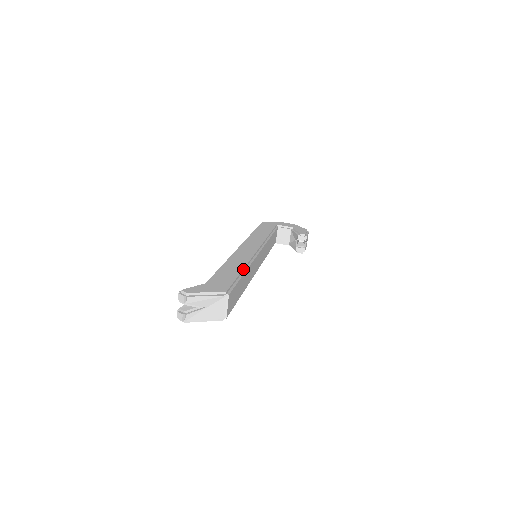
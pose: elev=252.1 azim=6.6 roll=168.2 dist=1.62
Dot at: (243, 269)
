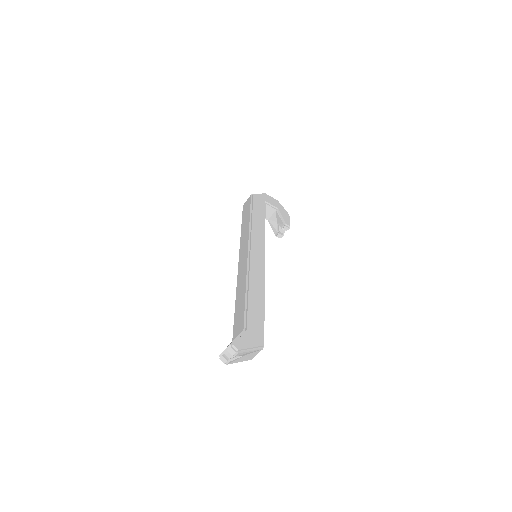
Dot at: (264, 301)
